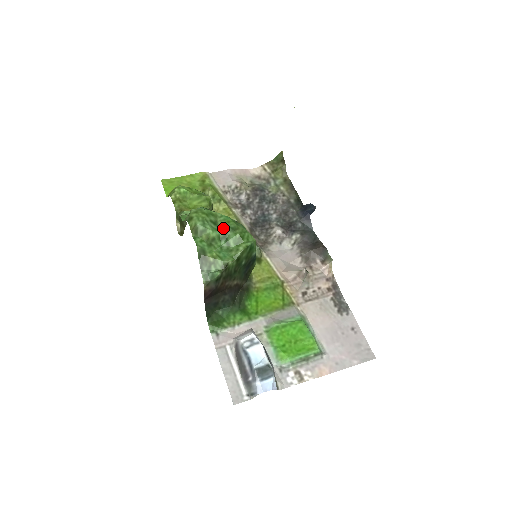
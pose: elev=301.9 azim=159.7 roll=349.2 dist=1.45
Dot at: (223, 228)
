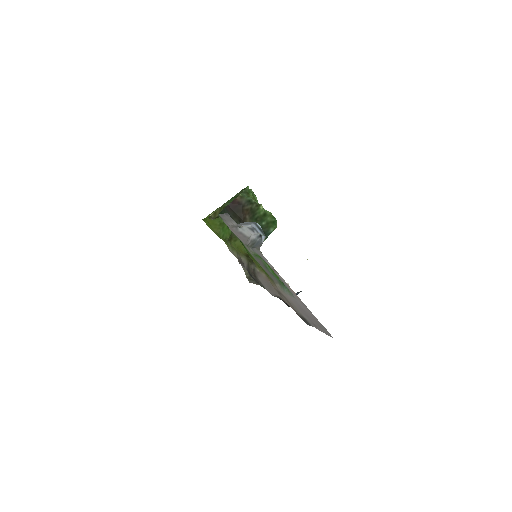
Dot at: occluded
